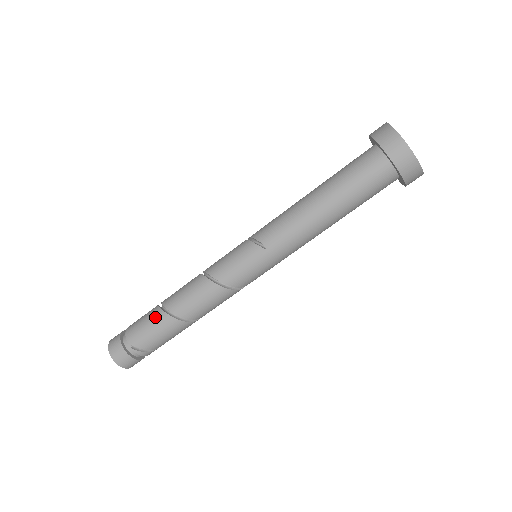
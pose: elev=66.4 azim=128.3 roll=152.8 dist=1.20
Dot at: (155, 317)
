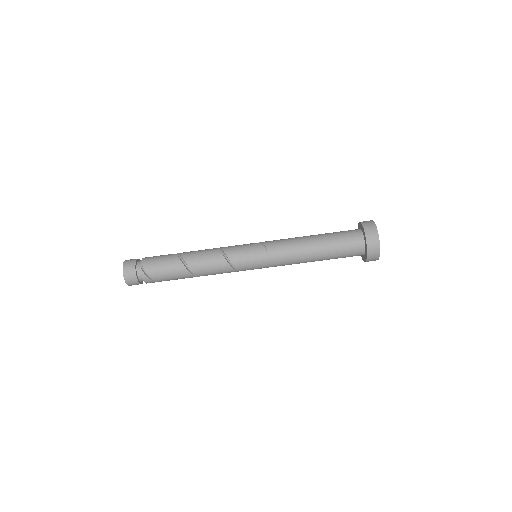
Dot at: (170, 257)
